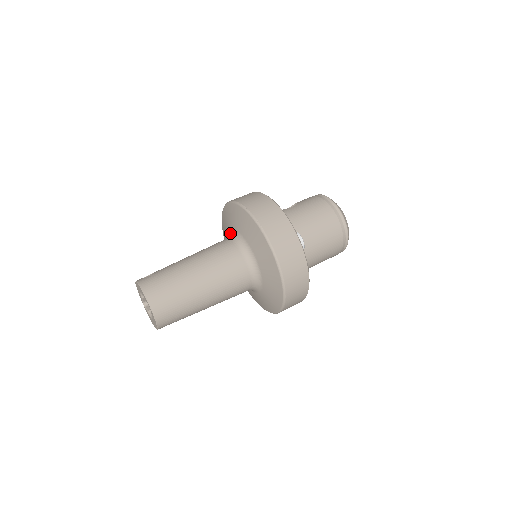
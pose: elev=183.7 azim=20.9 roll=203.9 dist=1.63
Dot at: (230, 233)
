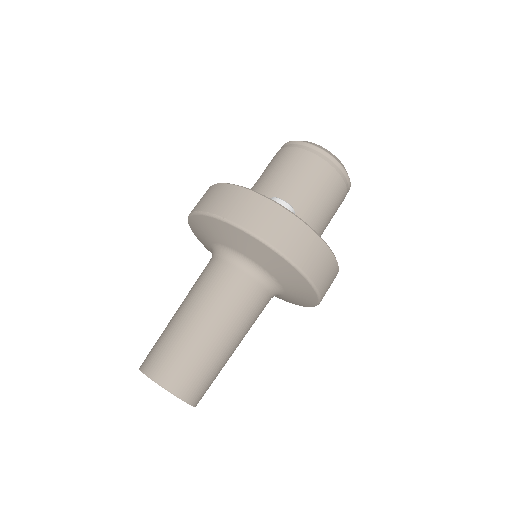
Dot at: occluded
